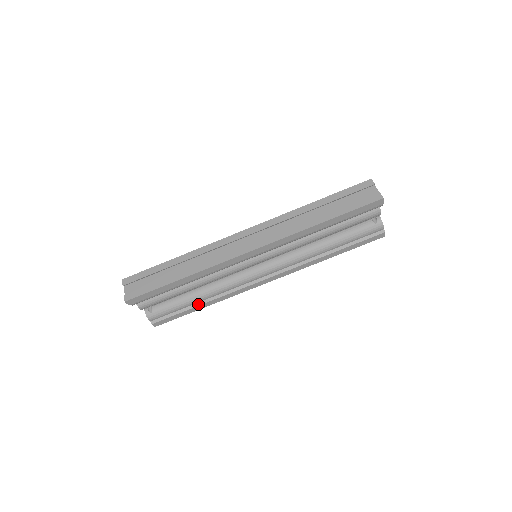
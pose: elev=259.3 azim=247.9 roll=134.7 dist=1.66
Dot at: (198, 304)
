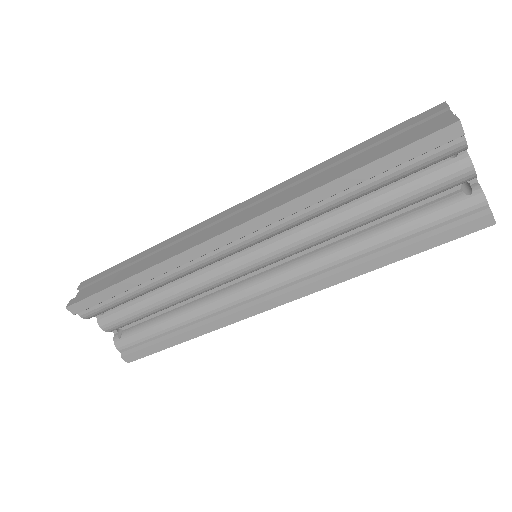
Dot at: (178, 332)
